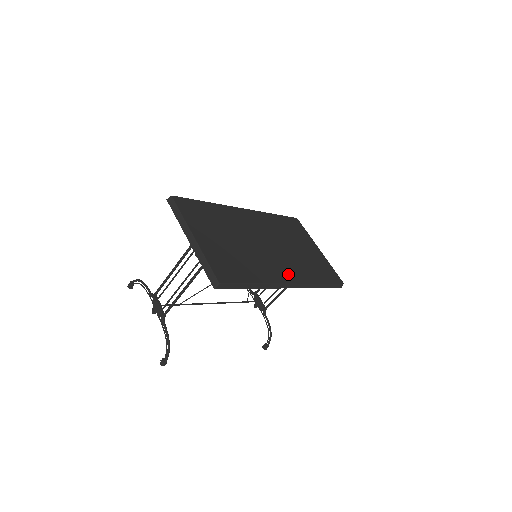
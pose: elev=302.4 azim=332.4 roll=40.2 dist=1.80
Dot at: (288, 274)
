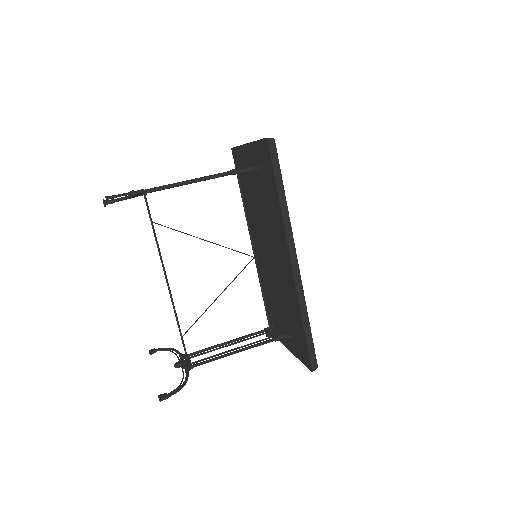
Dot at: occluded
